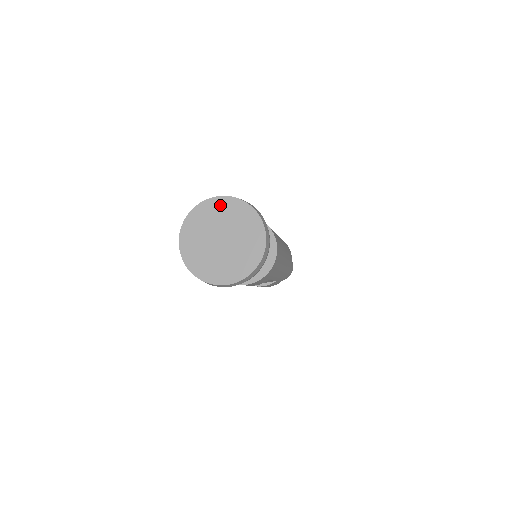
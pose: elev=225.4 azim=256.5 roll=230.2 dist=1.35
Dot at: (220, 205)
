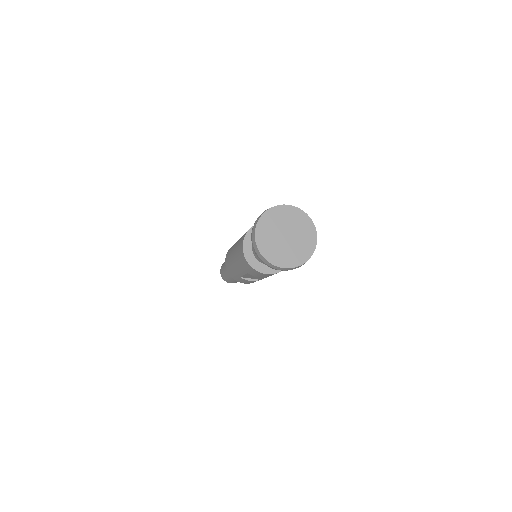
Dot at: (291, 212)
